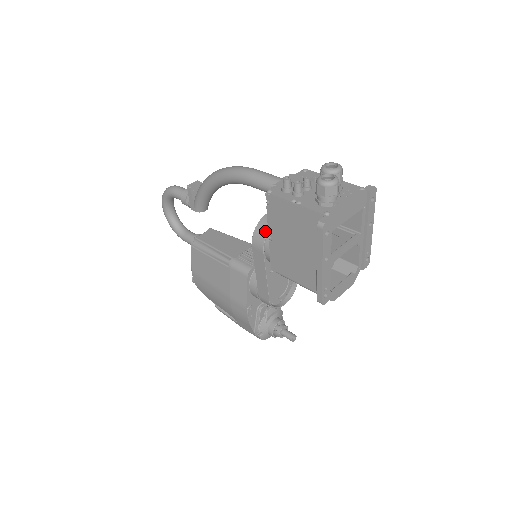
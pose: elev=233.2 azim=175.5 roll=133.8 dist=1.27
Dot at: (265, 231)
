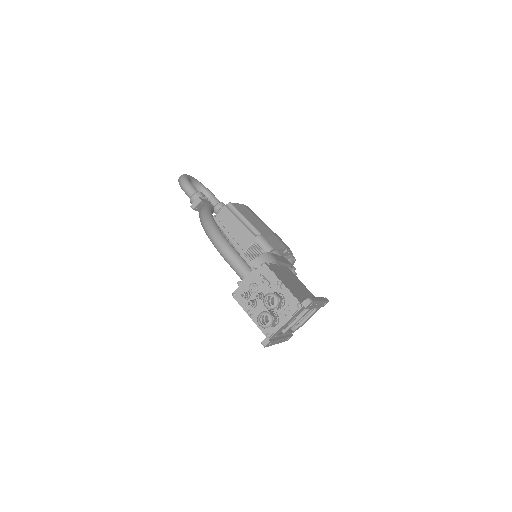
Dot at: occluded
